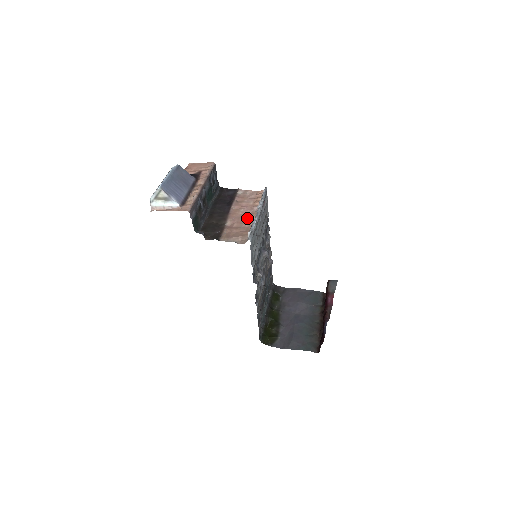
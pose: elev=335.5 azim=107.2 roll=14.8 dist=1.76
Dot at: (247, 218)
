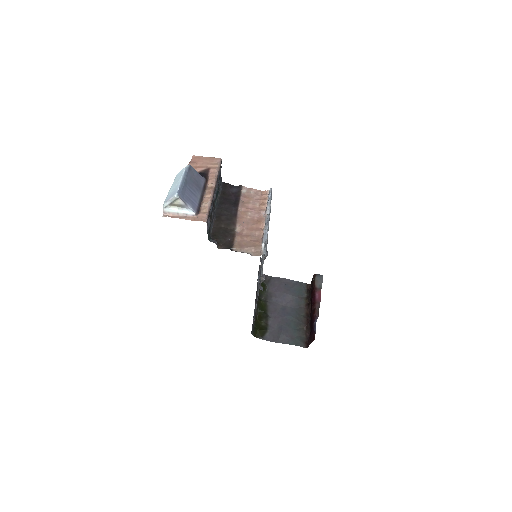
Dot at: (256, 224)
